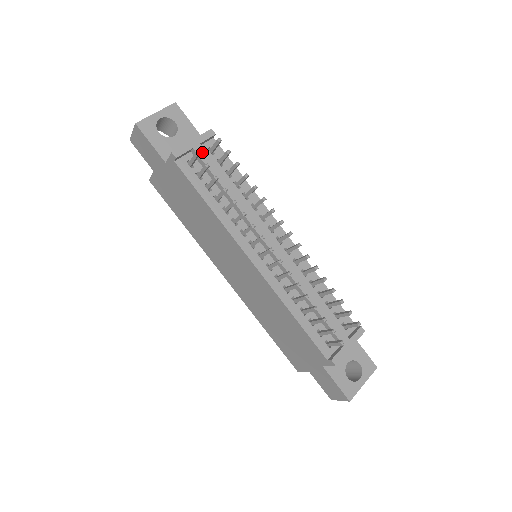
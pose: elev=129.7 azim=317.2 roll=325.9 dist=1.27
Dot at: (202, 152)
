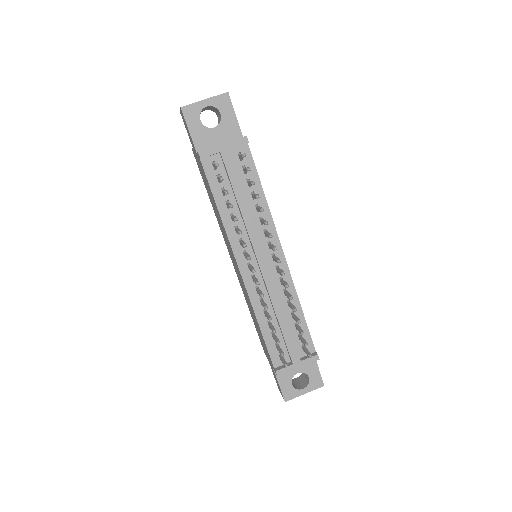
Dot at: (228, 158)
